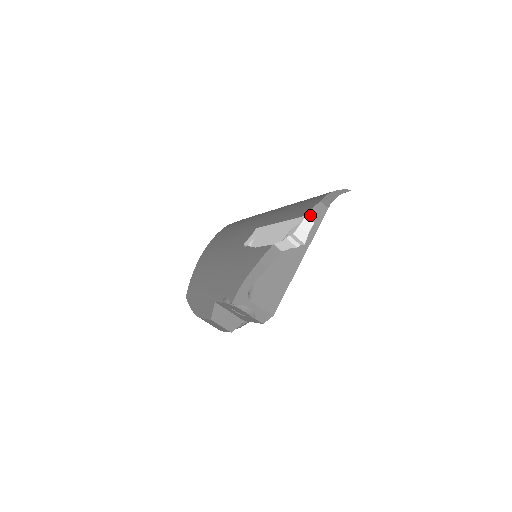
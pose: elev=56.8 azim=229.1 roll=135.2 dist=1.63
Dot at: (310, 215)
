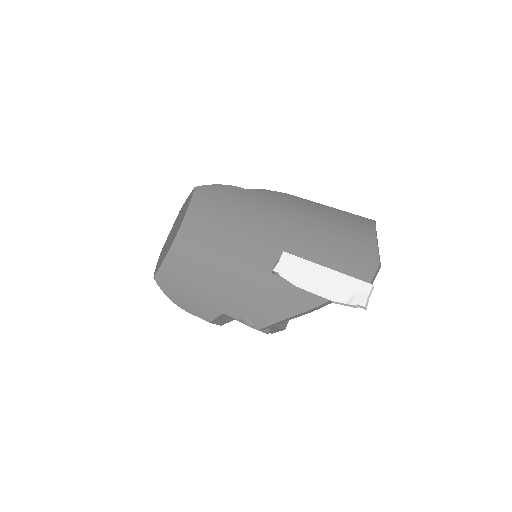
Dot at: (373, 280)
